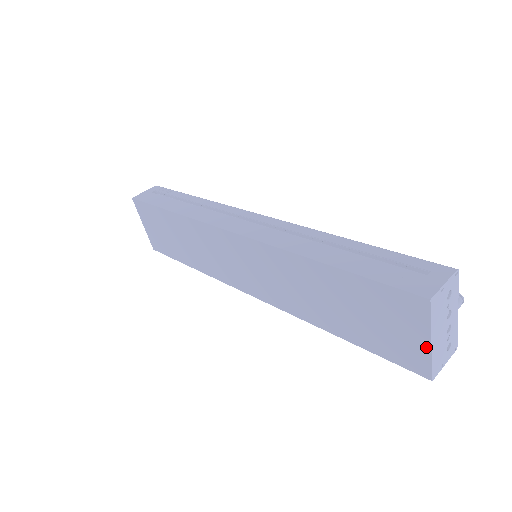
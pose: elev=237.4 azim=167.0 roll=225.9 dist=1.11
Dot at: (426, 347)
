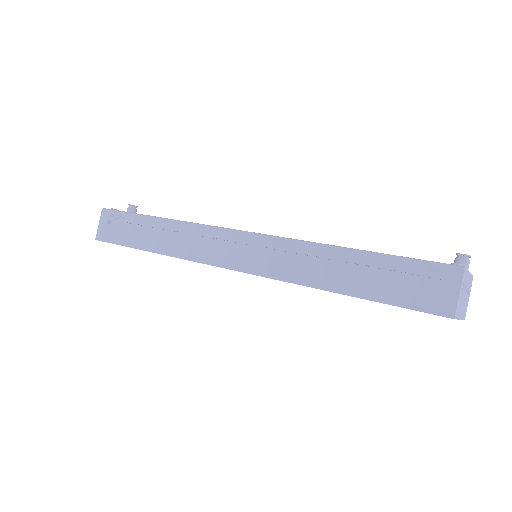
Dot at: occluded
